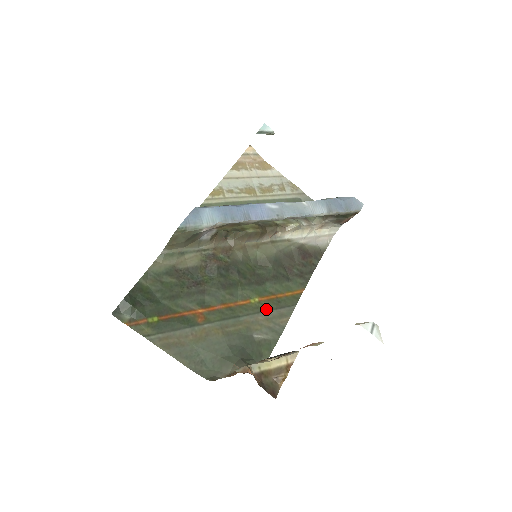
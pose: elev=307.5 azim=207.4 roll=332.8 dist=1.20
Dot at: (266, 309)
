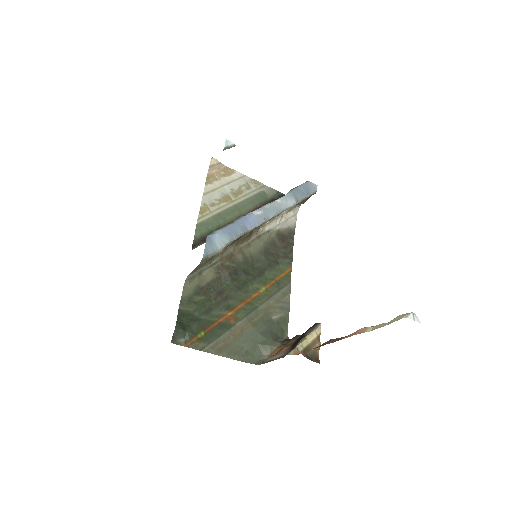
Dot at: (272, 294)
